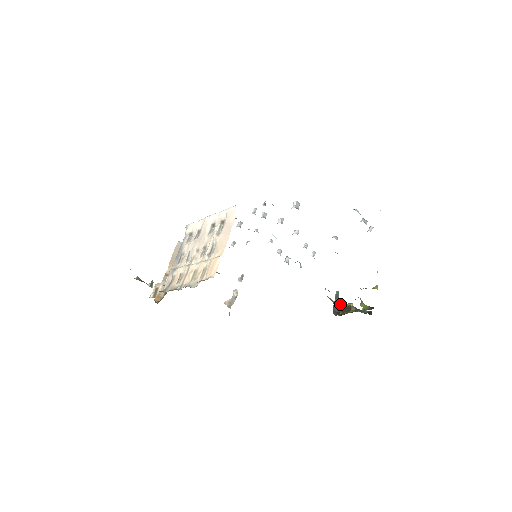
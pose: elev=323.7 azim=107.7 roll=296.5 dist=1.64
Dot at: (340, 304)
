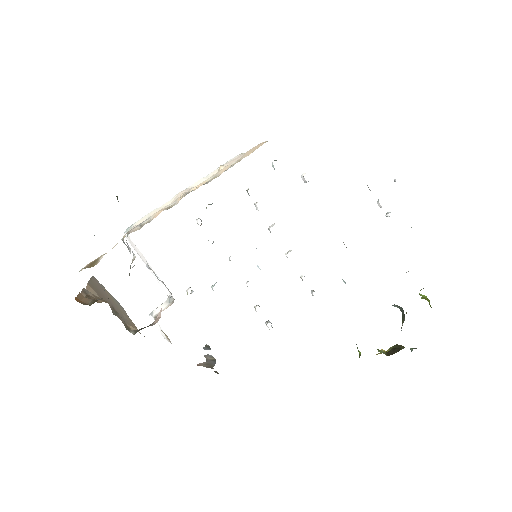
Dot at: (379, 350)
